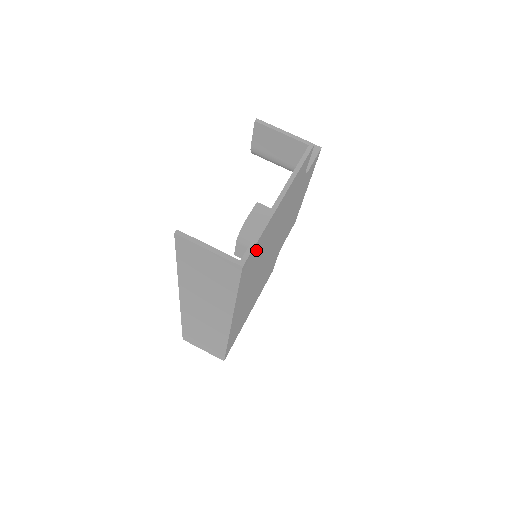
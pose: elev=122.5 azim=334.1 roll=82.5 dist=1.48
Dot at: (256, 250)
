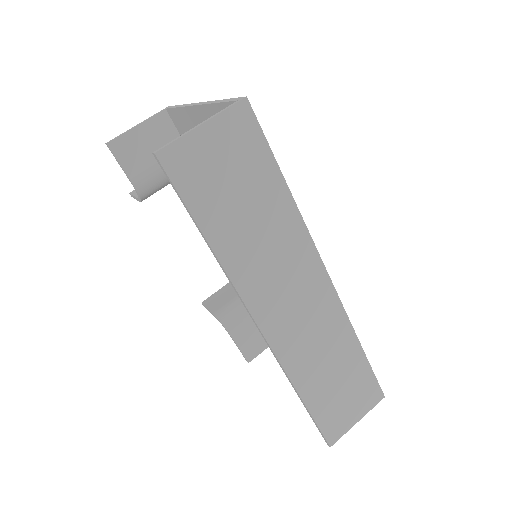
Dot at: occluded
